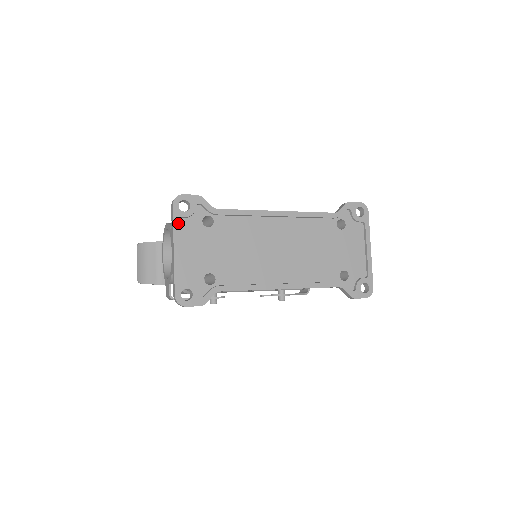
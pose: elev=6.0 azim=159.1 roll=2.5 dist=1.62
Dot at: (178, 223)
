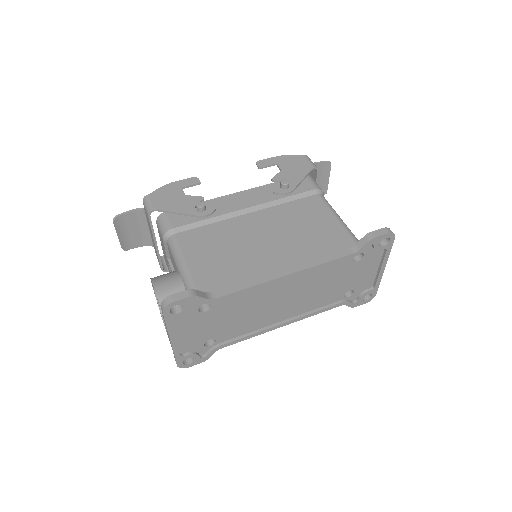
Dot at: (172, 324)
